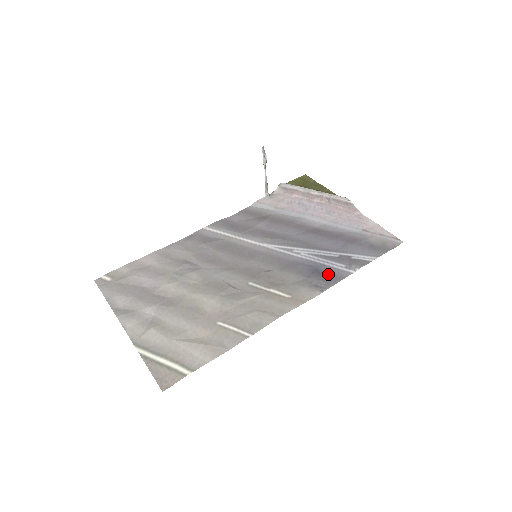
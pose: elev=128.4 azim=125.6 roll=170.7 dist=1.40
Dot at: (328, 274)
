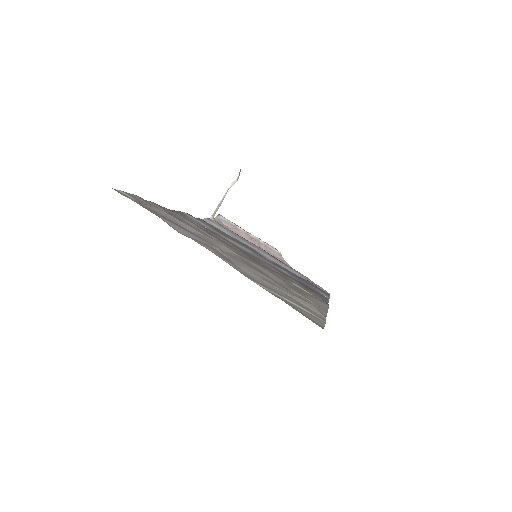
Dot at: (317, 292)
